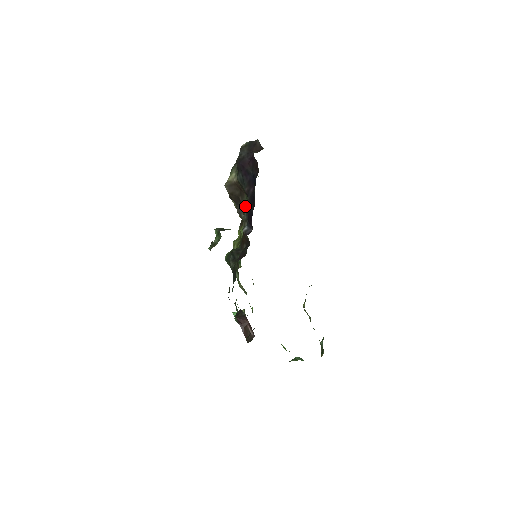
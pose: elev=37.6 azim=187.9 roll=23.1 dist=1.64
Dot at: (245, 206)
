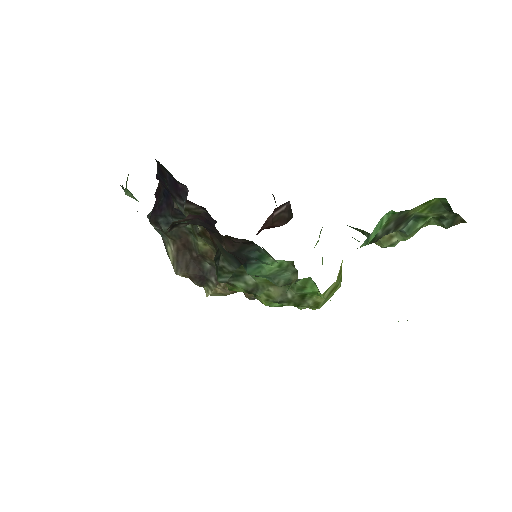
Dot at: (198, 243)
